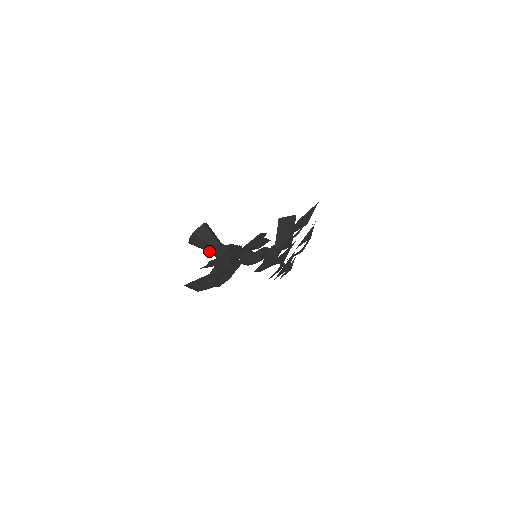
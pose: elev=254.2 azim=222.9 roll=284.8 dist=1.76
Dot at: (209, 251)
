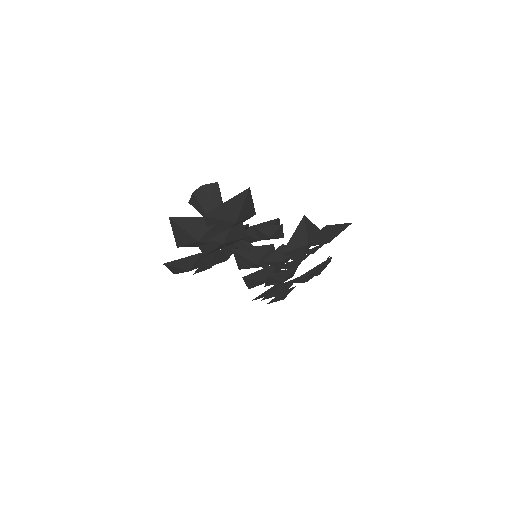
Dot at: occluded
